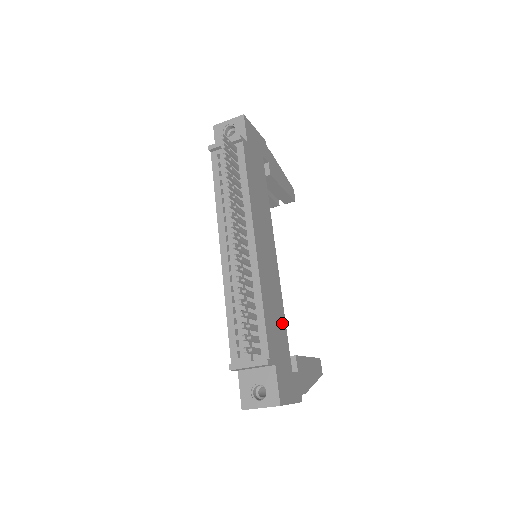
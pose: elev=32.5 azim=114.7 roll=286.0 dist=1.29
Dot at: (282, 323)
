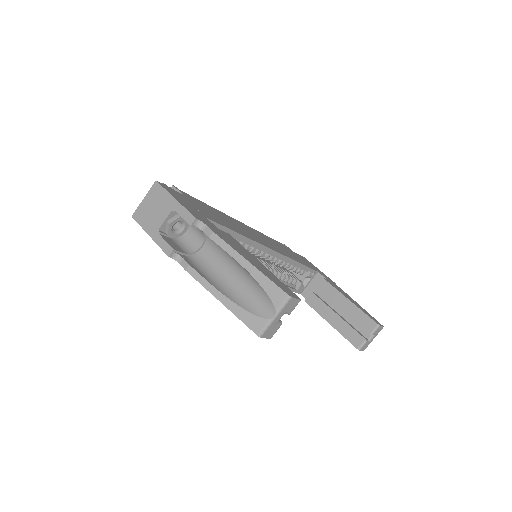
Dot at: (230, 227)
